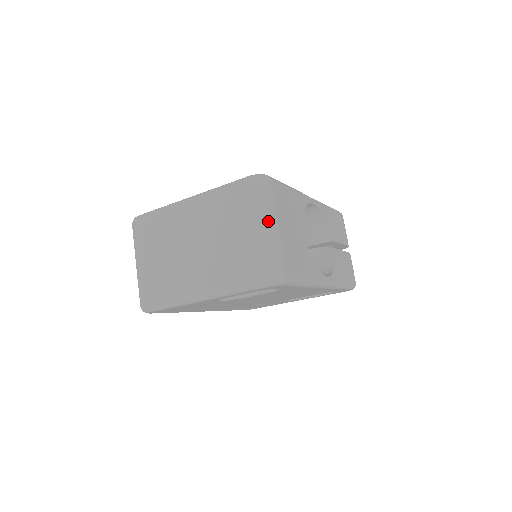
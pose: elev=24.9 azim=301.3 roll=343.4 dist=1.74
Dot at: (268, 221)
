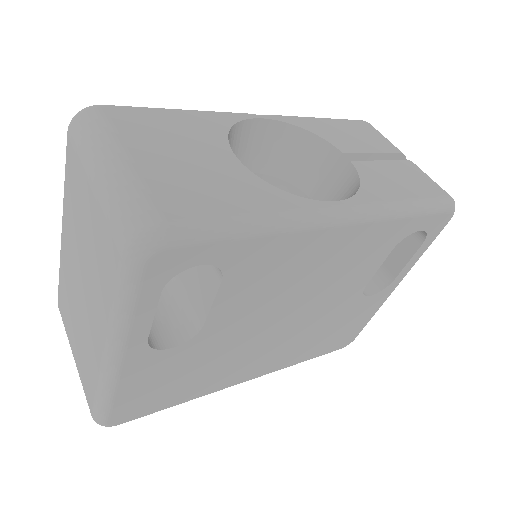
Dot at: (101, 160)
